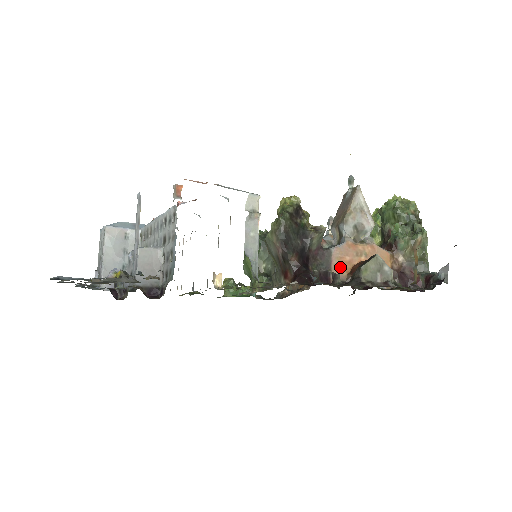
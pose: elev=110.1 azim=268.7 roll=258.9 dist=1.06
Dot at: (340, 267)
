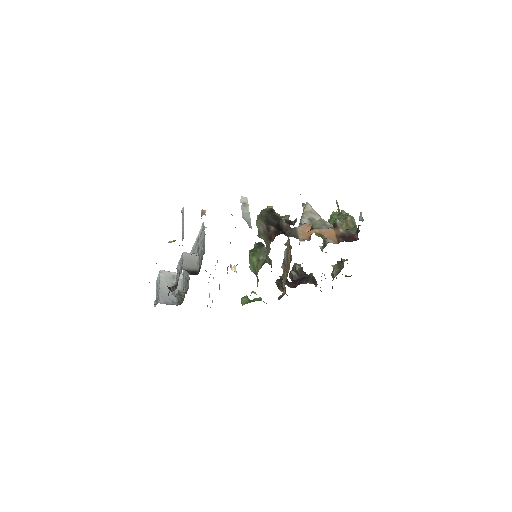
Dot at: (303, 235)
